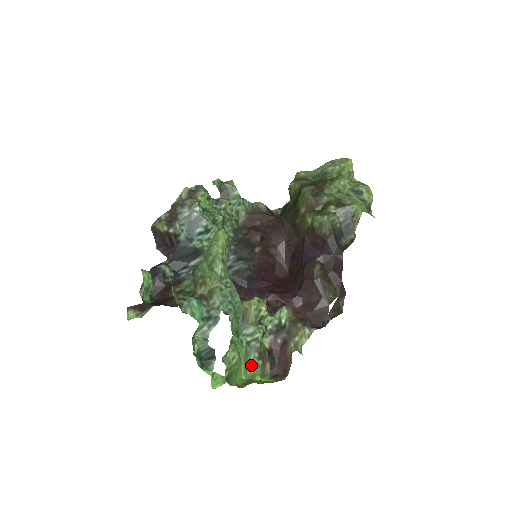
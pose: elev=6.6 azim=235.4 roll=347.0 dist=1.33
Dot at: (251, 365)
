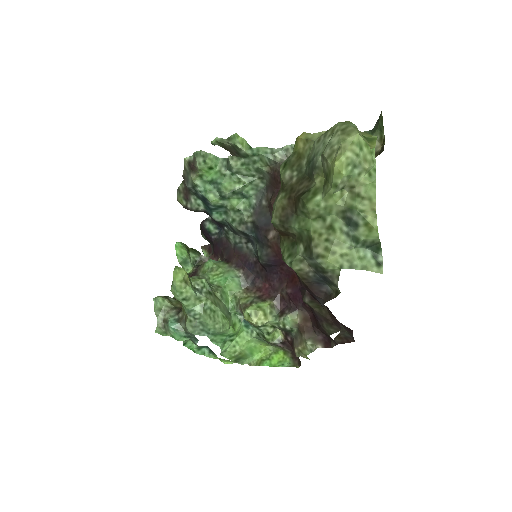
Dot at: occluded
